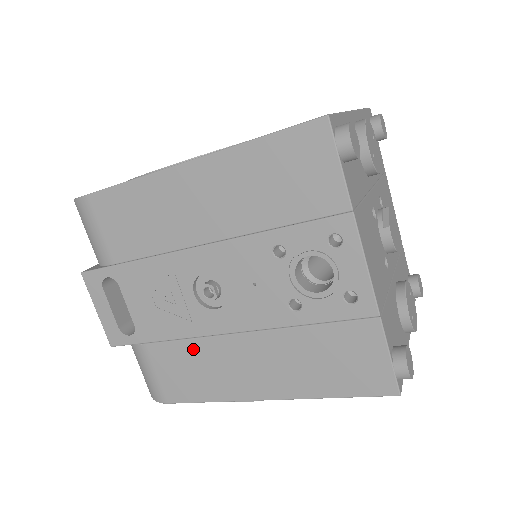
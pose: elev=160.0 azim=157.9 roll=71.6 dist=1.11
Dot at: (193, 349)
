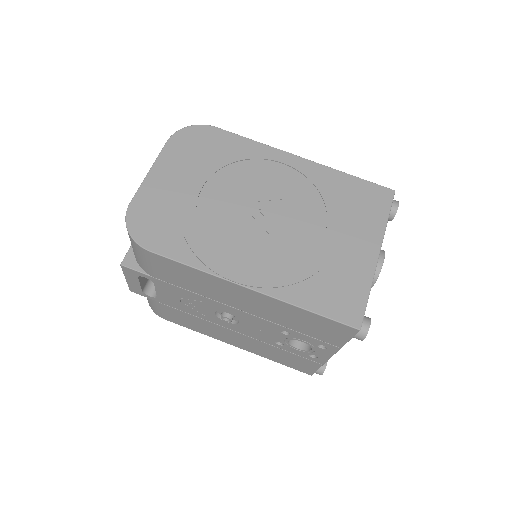
Dot at: (198, 320)
